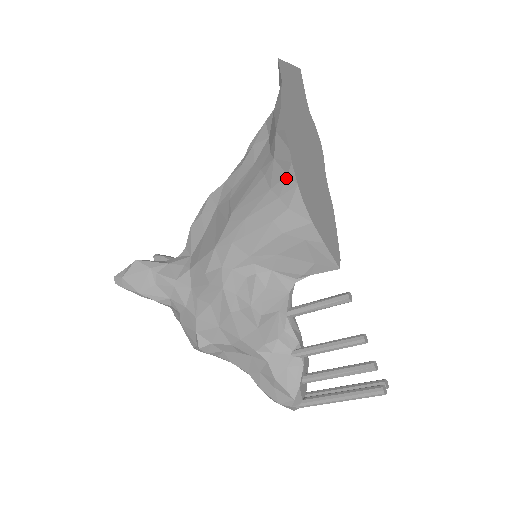
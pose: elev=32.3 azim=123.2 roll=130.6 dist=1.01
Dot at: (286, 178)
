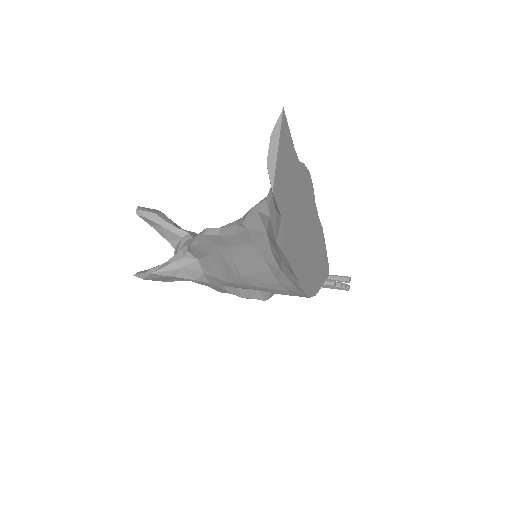
Dot at: (295, 289)
